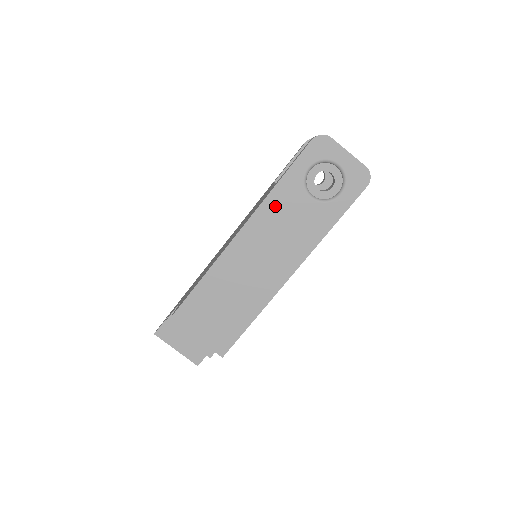
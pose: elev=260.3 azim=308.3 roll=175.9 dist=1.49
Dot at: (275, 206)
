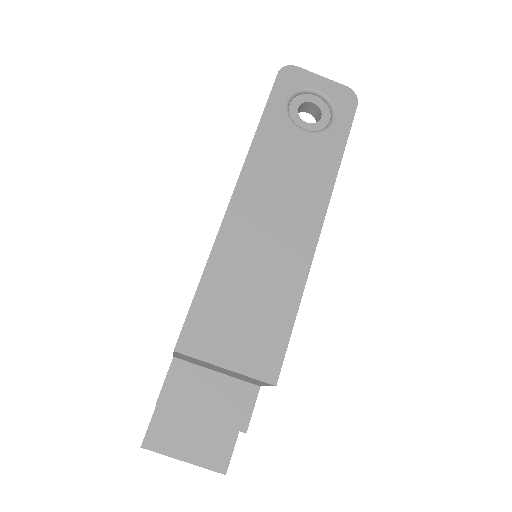
Dot at: (266, 150)
